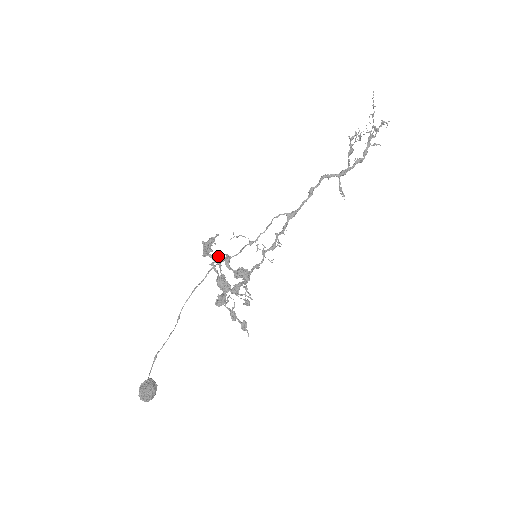
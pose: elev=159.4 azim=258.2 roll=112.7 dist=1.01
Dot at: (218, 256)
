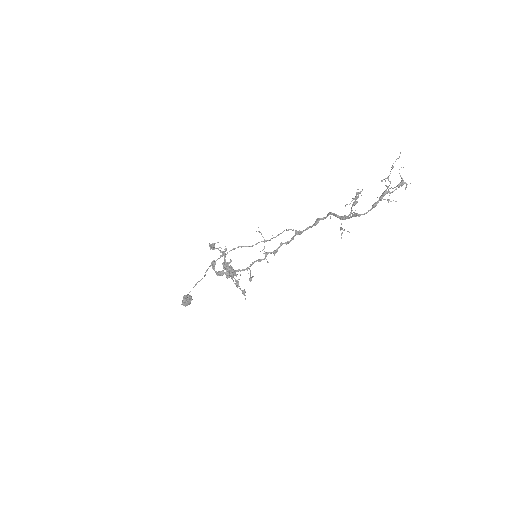
Dot at: (225, 250)
